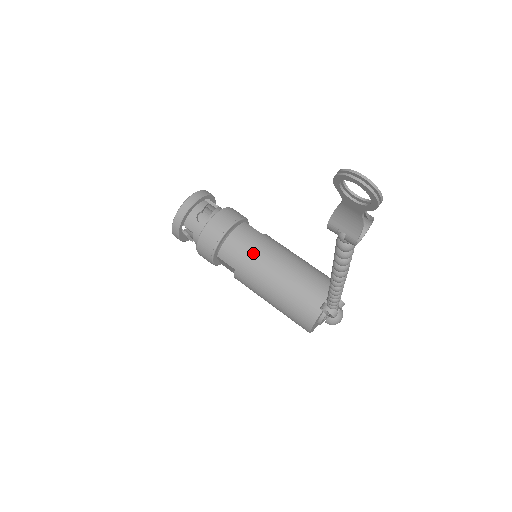
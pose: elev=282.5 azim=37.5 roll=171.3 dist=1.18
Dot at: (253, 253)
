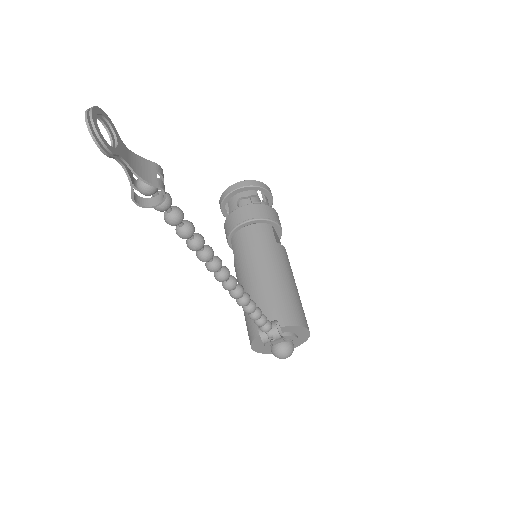
Dot at: (252, 250)
